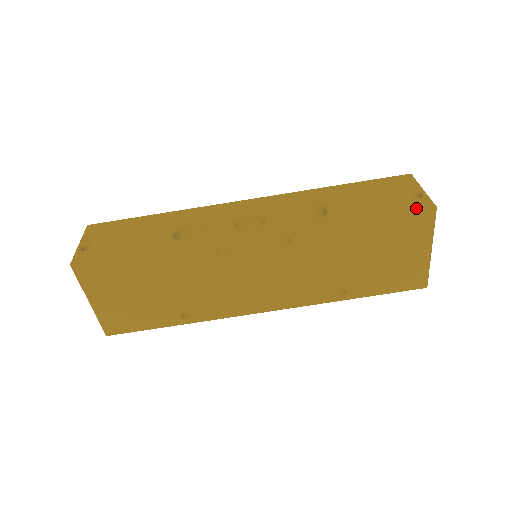
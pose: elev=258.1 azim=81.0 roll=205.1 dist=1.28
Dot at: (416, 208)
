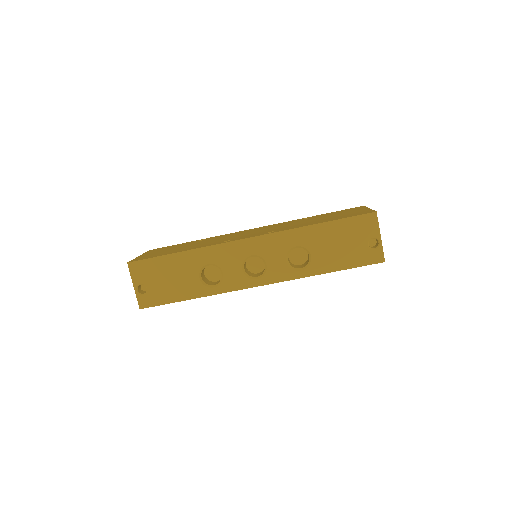
Dot at: (371, 262)
